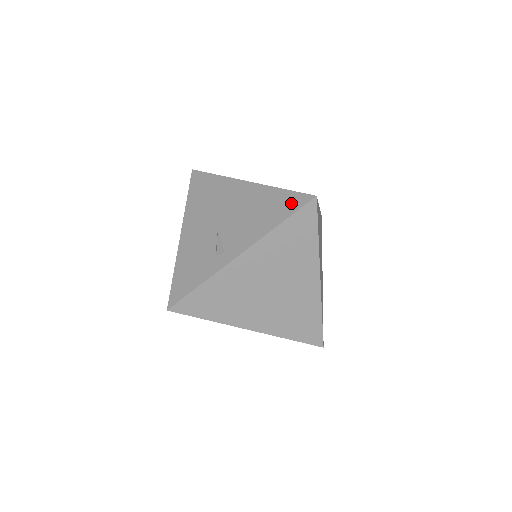
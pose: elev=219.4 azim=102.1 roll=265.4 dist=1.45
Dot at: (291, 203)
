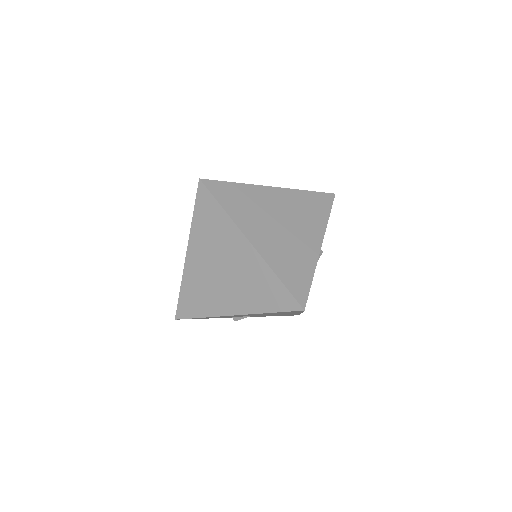
Dot at: occluded
